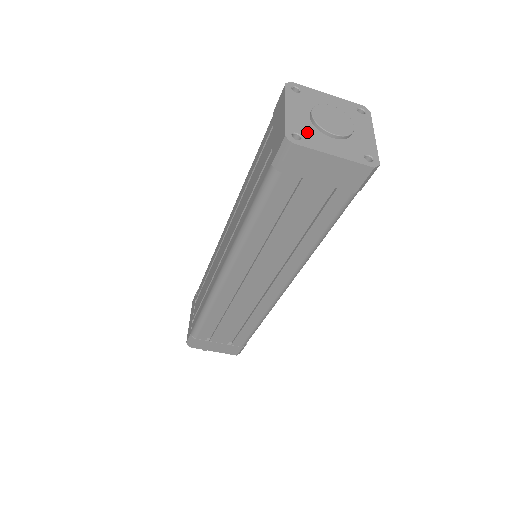
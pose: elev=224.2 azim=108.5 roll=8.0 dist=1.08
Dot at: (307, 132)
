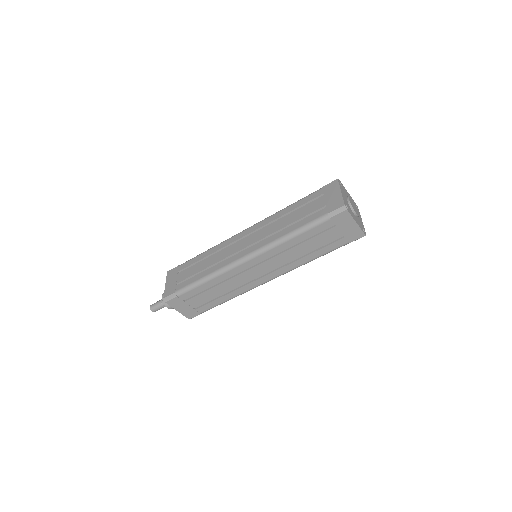
Dot at: (349, 207)
